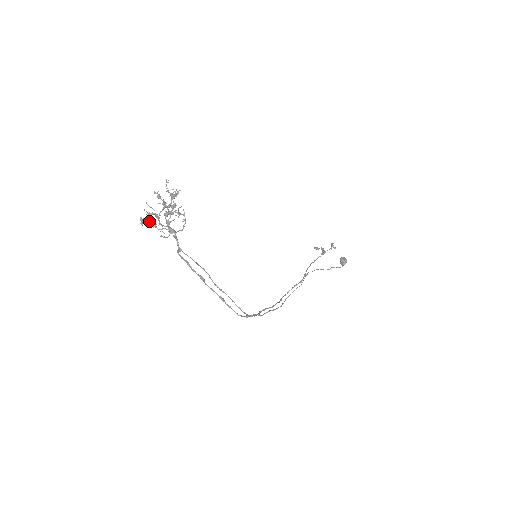
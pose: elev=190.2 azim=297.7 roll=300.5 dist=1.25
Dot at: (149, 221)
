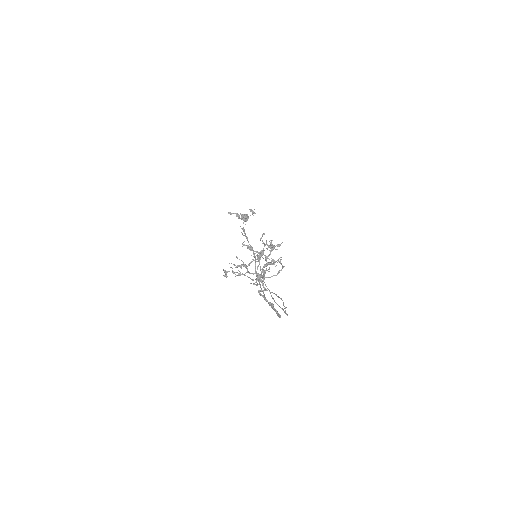
Dot at: (241, 274)
